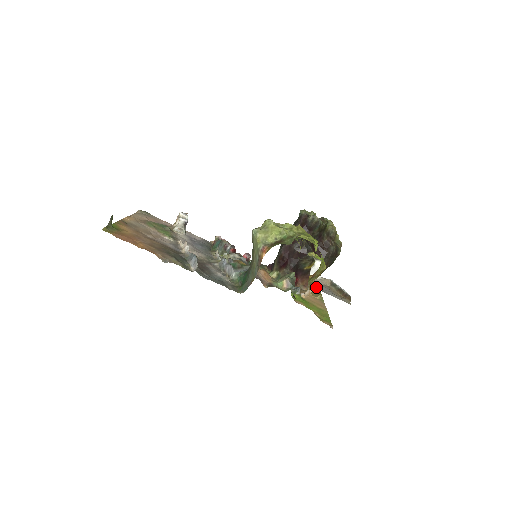
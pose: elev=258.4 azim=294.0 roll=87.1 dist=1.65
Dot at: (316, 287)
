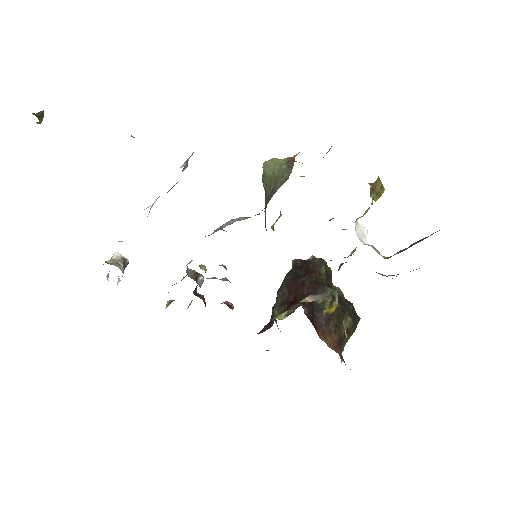
Dot at: occluded
